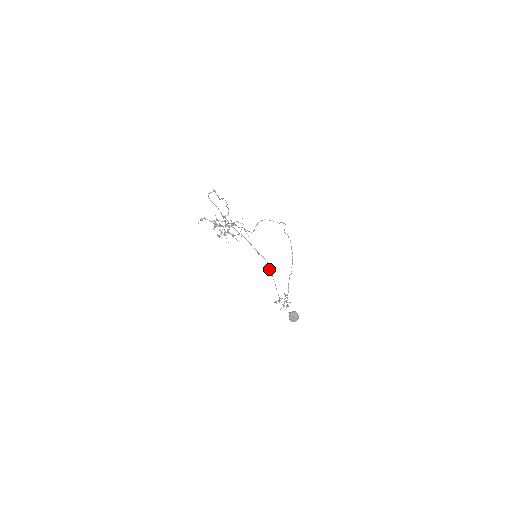
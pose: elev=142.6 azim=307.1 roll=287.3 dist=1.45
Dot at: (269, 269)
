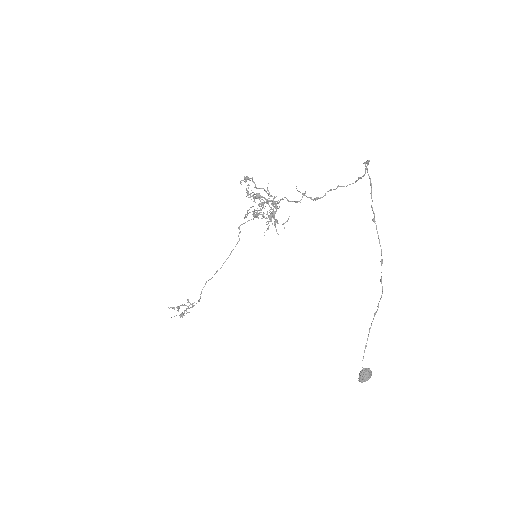
Dot at: occluded
